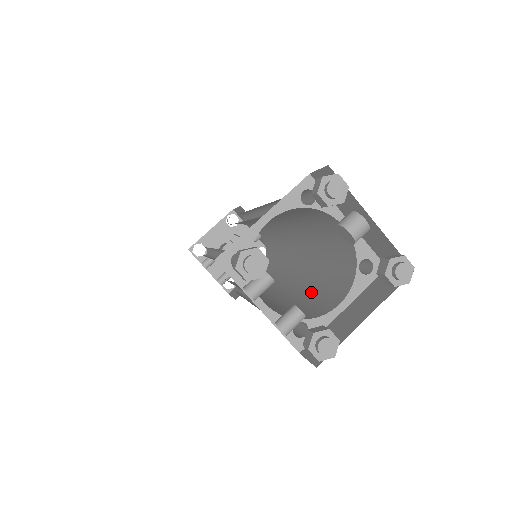
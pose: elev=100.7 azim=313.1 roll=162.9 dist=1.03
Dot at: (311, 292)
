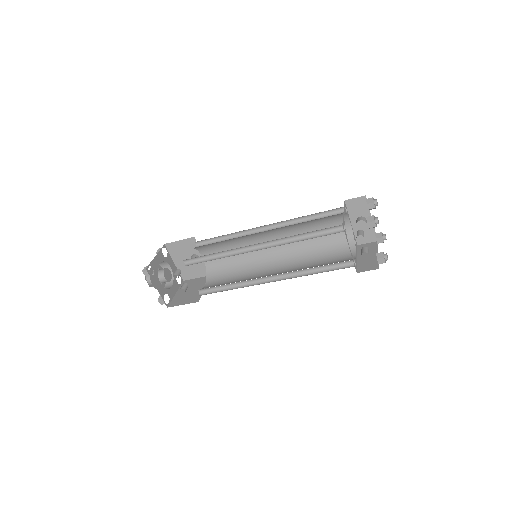
Dot at: (319, 262)
